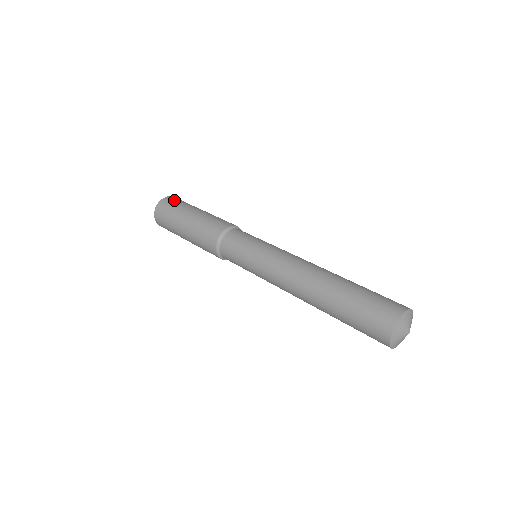
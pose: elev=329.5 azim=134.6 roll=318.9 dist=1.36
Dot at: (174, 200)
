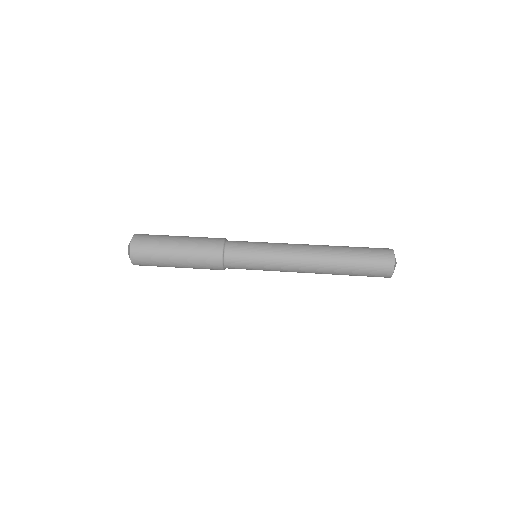
Dot at: (142, 250)
